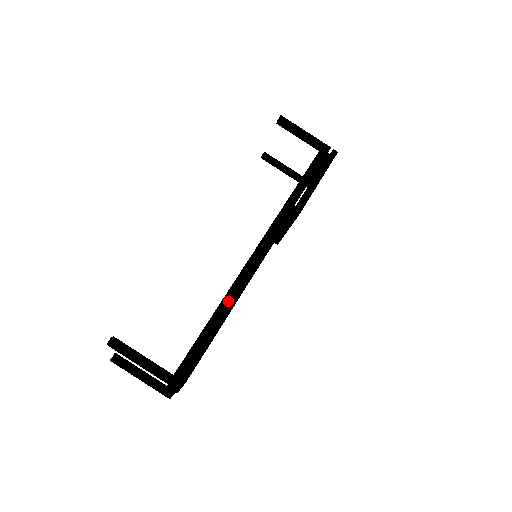
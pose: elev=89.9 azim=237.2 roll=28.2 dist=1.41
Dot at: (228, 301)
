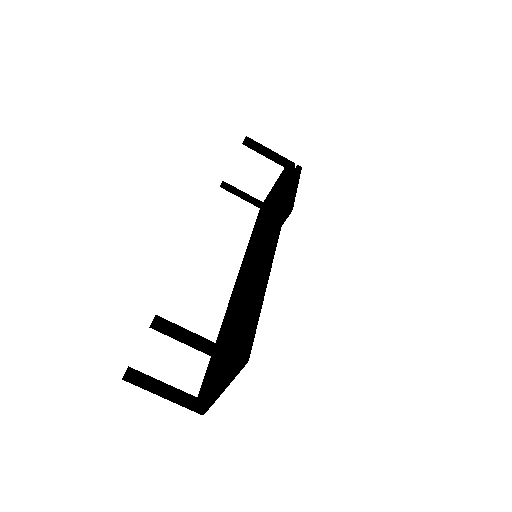
Dot at: (262, 279)
